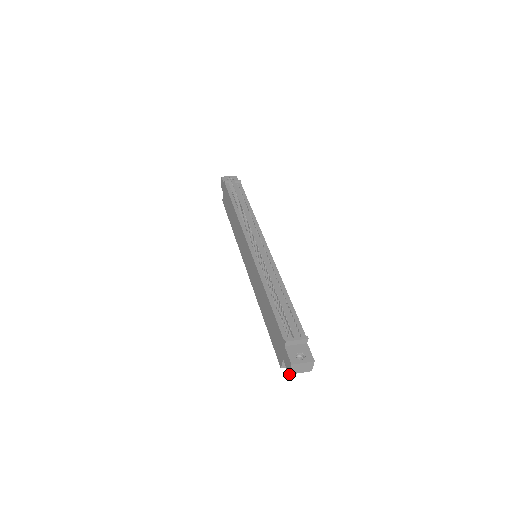
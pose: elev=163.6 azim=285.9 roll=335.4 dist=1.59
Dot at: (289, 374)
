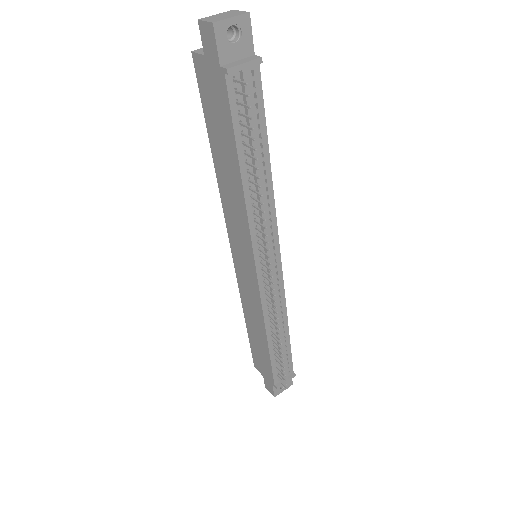
Dot at: (266, 387)
